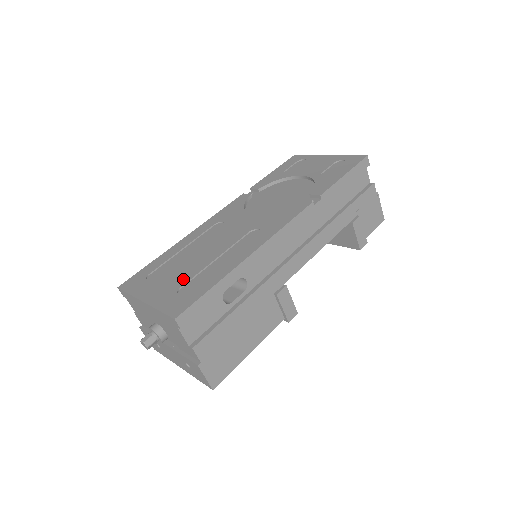
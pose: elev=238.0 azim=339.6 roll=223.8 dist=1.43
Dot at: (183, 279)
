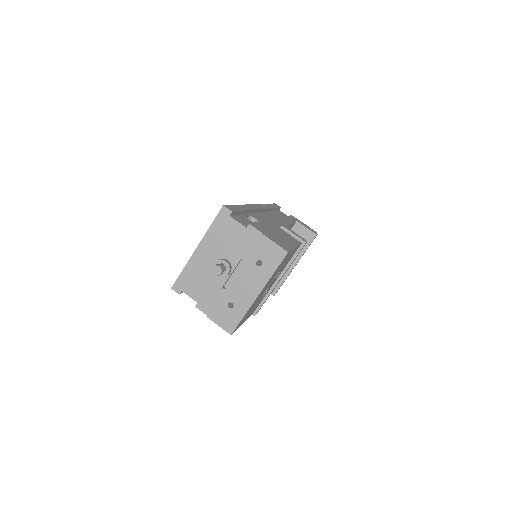
Dot at: occluded
